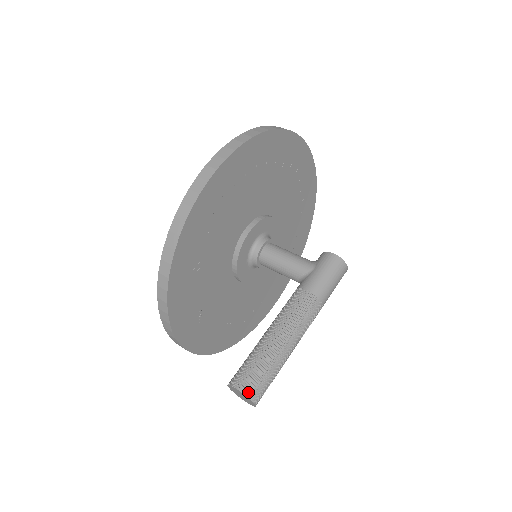
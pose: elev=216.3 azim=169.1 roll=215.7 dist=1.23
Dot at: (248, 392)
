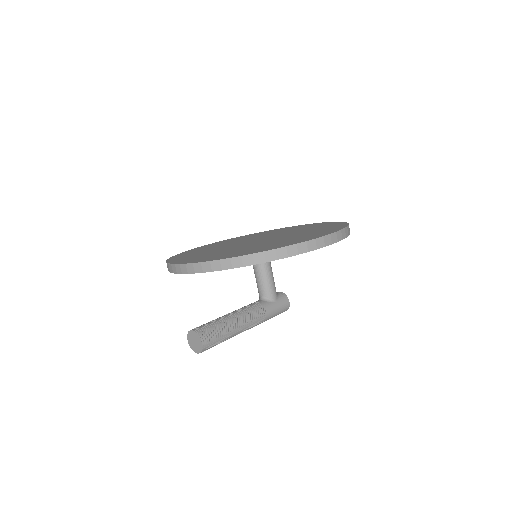
Dot at: (205, 348)
